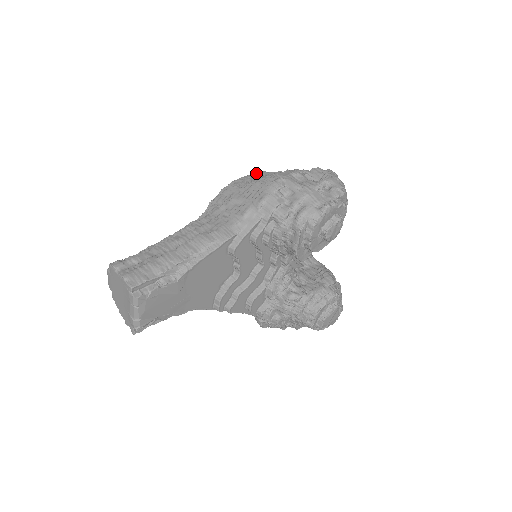
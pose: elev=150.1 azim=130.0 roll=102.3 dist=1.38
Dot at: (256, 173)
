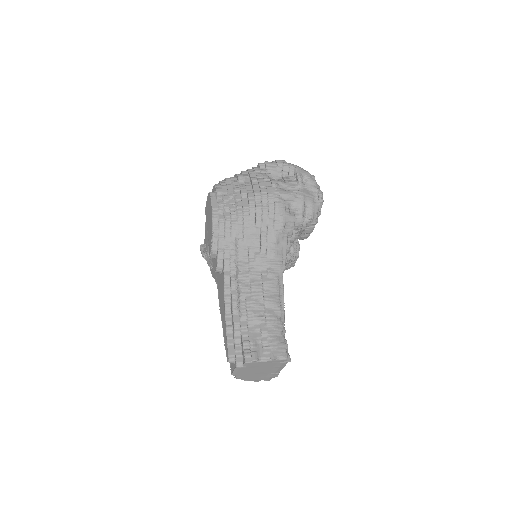
Dot at: (210, 194)
